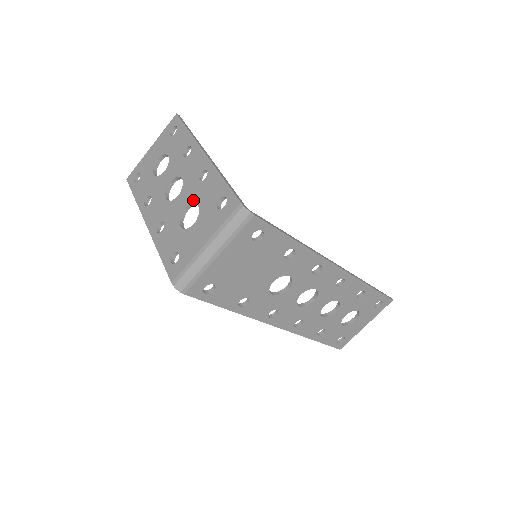
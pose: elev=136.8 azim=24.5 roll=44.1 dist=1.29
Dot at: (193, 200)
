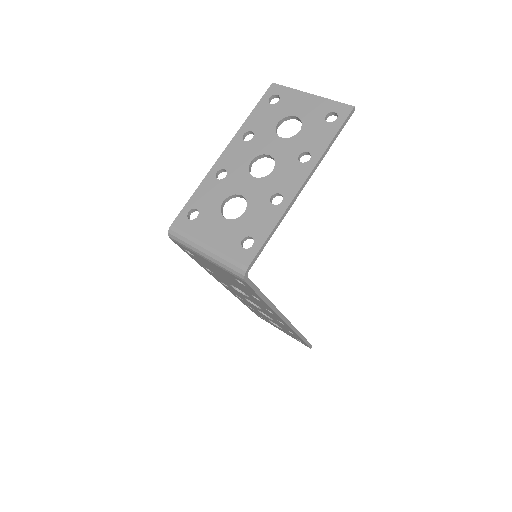
Dot at: (249, 202)
